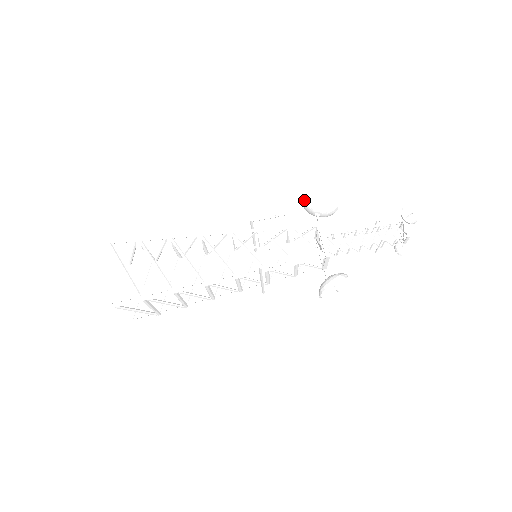
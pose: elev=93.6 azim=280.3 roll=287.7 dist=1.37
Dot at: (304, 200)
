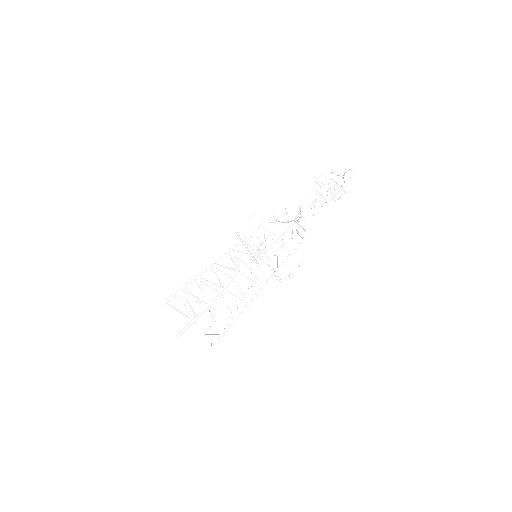
Dot at: occluded
